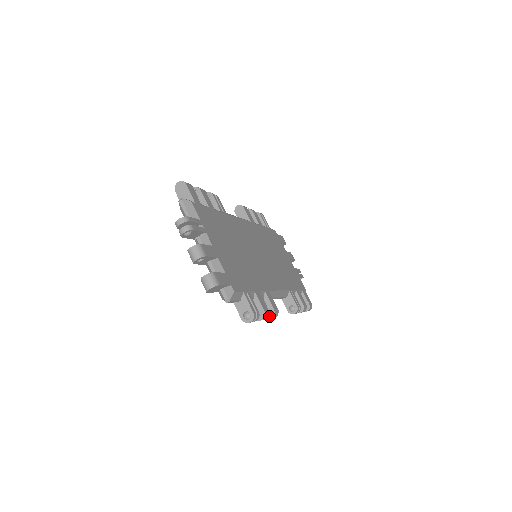
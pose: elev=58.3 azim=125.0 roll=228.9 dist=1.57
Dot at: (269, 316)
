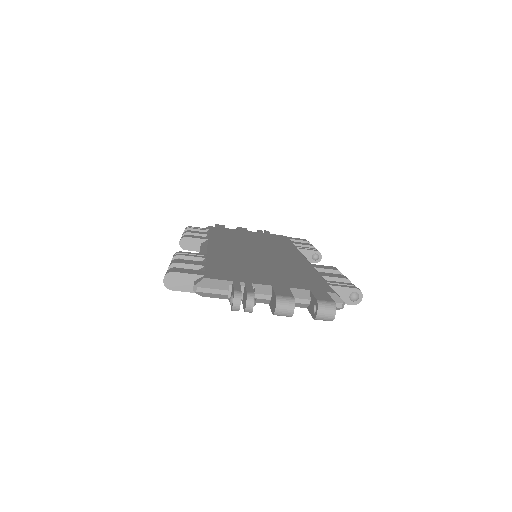
Dot at: occluded
